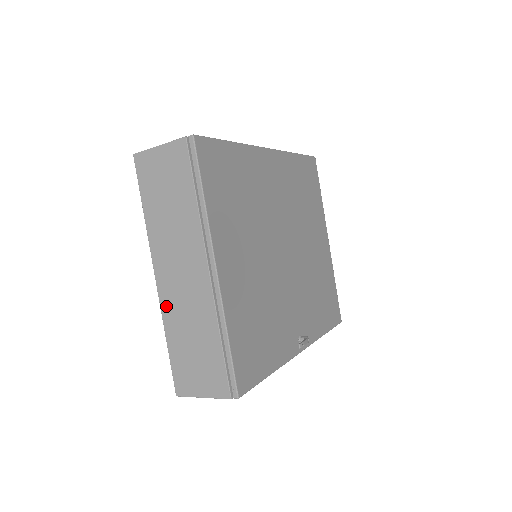
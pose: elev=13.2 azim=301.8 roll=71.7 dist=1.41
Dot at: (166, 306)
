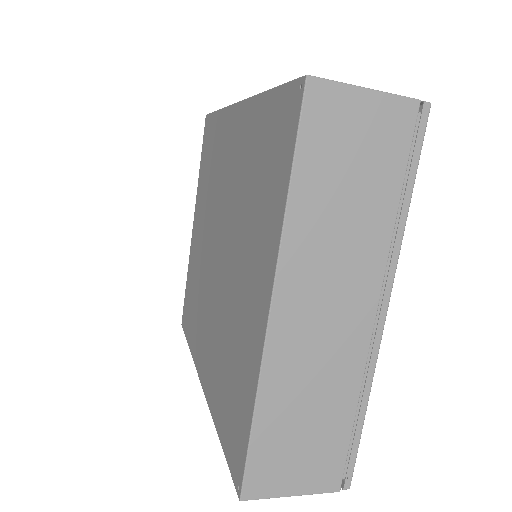
Dot at: (276, 360)
